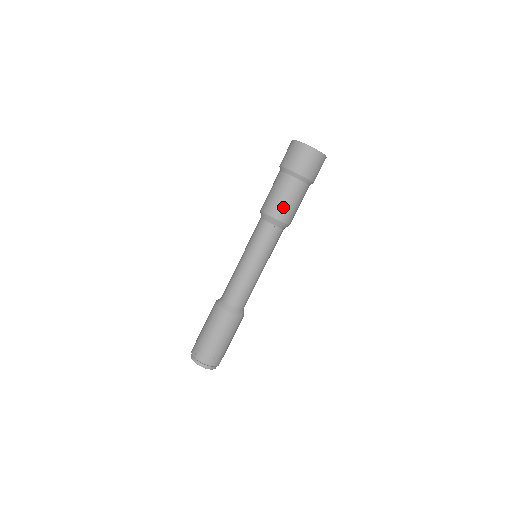
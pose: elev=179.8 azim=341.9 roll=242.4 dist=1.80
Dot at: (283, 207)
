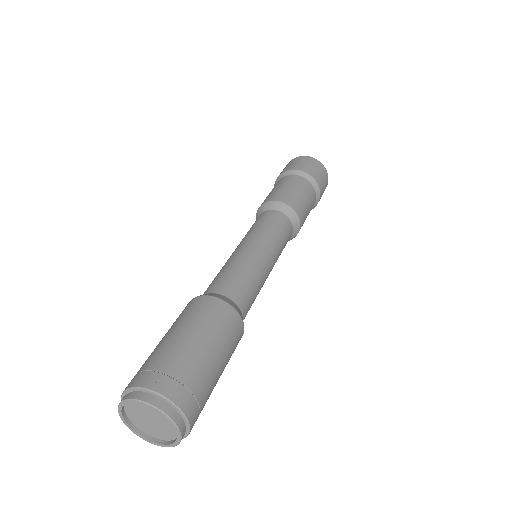
Dot at: (302, 204)
